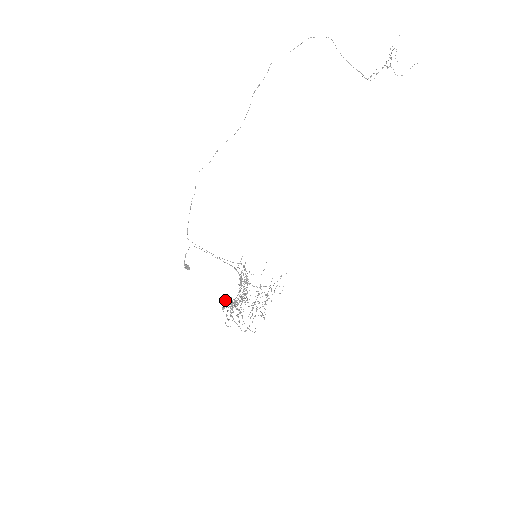
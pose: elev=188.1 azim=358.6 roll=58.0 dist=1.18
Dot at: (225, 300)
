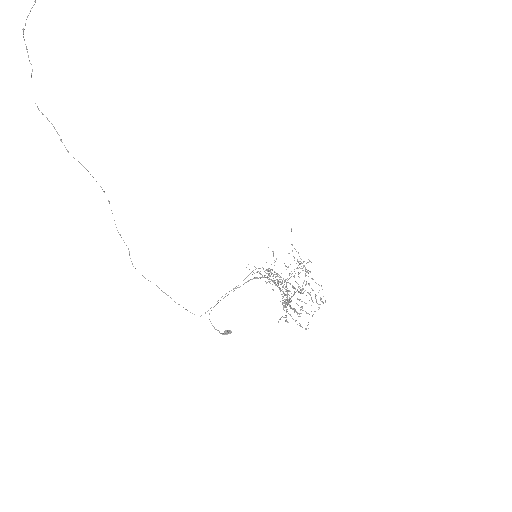
Dot at: (281, 317)
